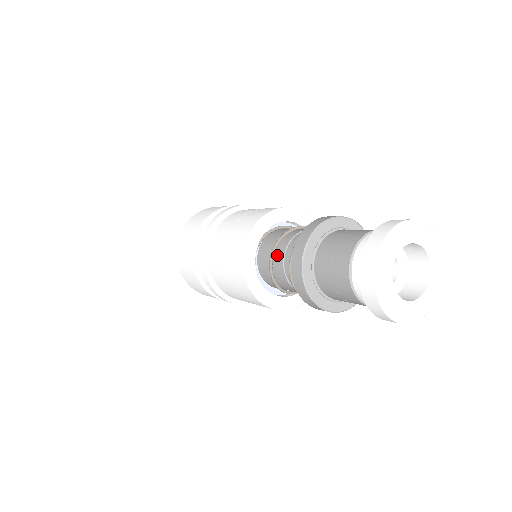
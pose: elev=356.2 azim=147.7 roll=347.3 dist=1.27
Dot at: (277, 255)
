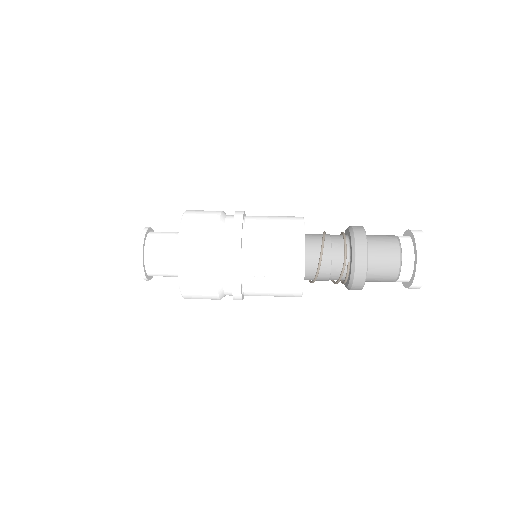
Dot at: (323, 265)
